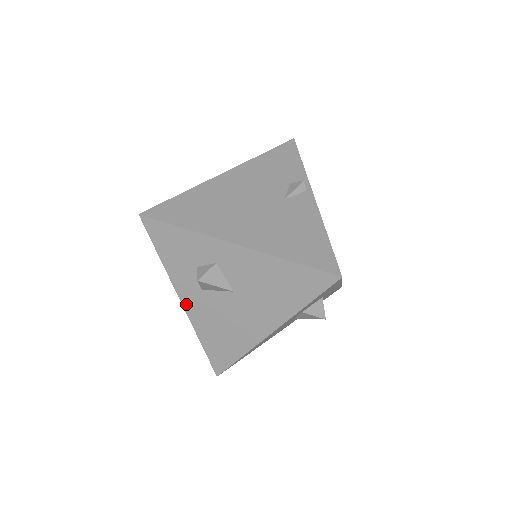
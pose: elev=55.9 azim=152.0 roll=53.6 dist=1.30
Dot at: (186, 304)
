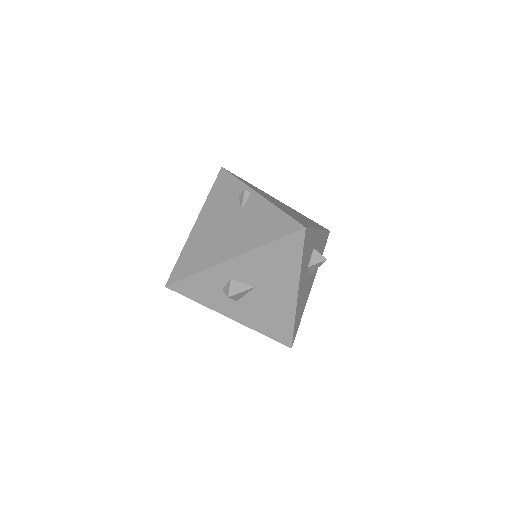
Dot at: (235, 318)
